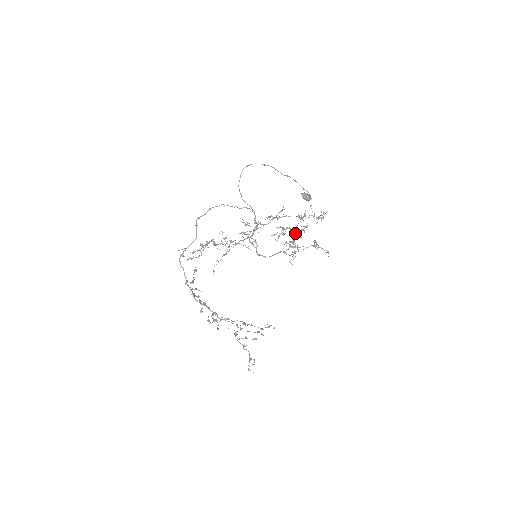
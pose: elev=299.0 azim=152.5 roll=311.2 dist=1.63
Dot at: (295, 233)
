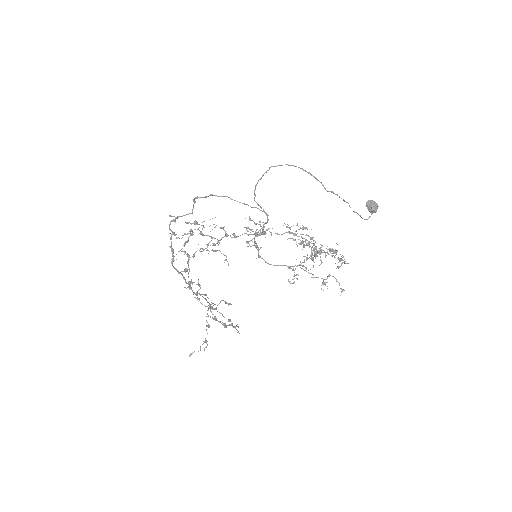
Dot at: occluded
